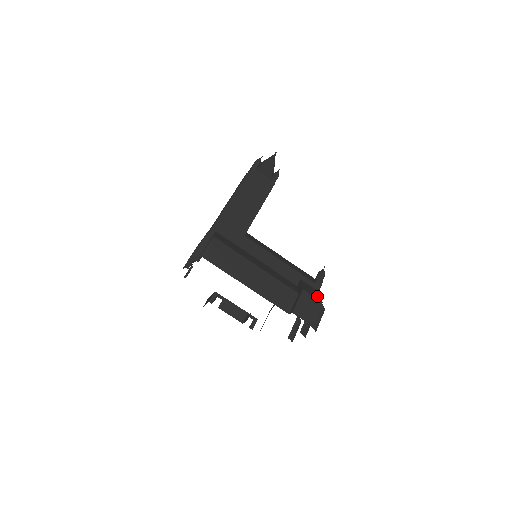
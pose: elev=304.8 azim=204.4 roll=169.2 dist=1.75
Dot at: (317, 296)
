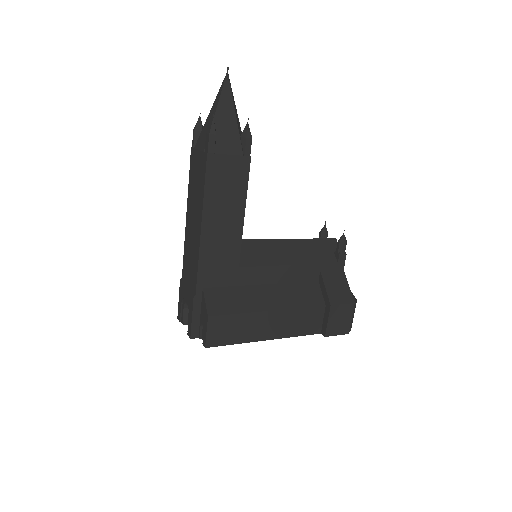
Dot at: (346, 293)
